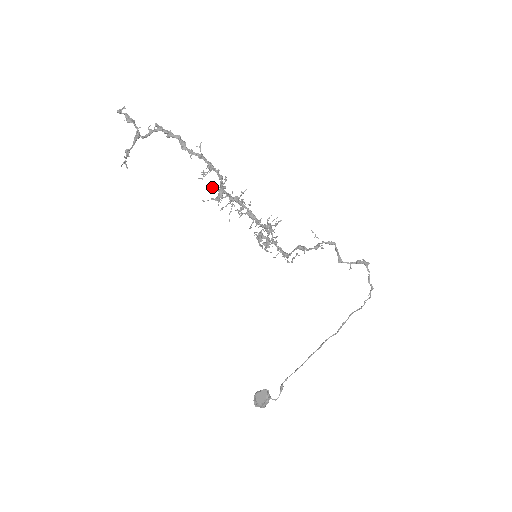
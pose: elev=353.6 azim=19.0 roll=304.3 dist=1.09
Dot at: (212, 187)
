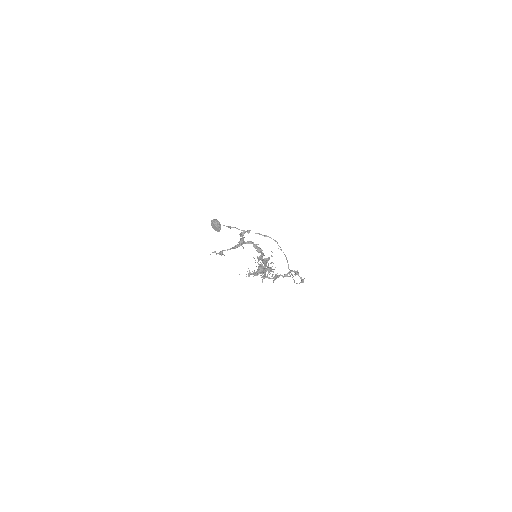
Dot at: occluded
